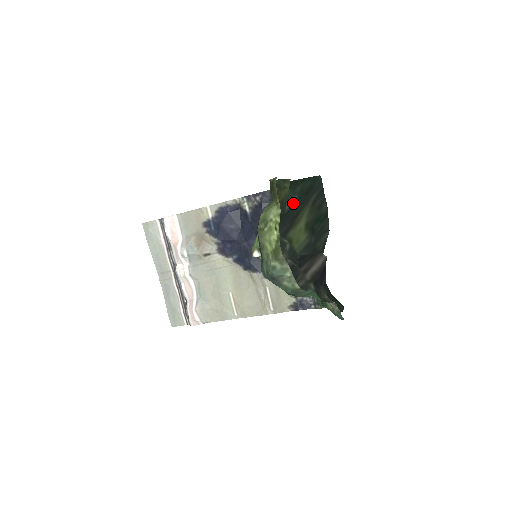
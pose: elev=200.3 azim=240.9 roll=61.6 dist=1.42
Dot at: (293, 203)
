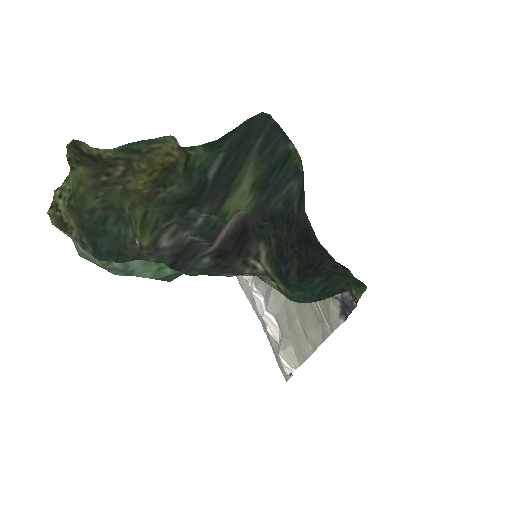
Dot at: (220, 165)
